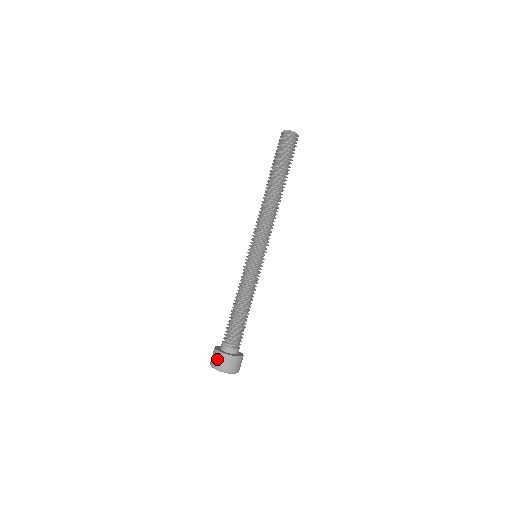
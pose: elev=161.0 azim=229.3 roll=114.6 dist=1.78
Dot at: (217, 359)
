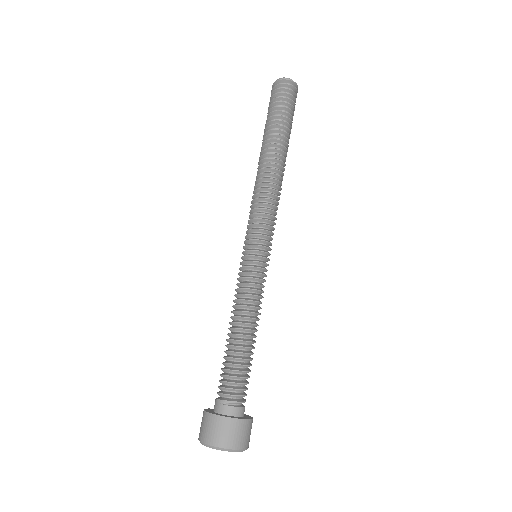
Dot at: (222, 431)
